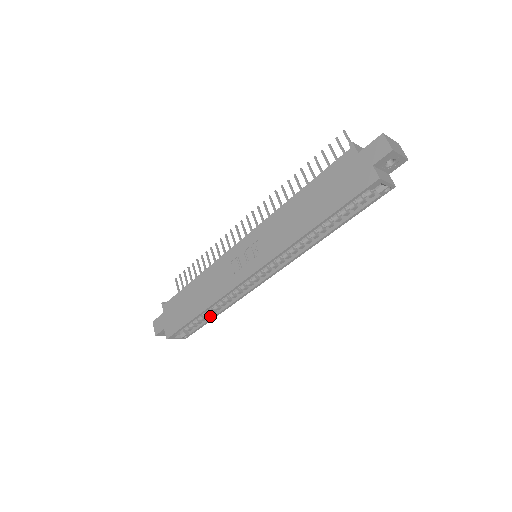
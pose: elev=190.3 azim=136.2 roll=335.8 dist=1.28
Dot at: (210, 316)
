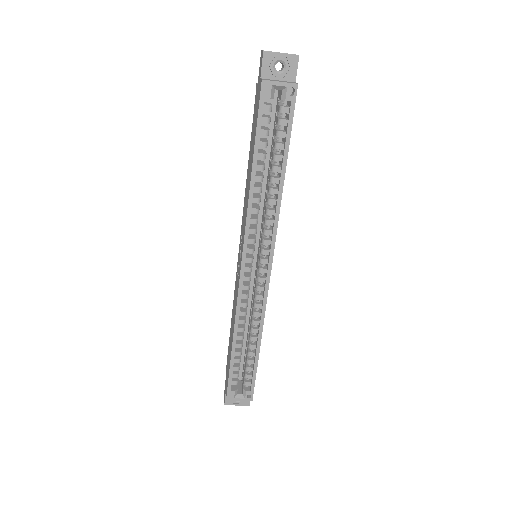
Dot at: (255, 355)
